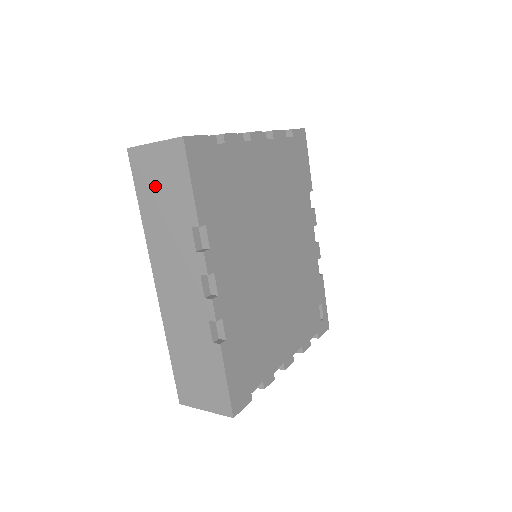
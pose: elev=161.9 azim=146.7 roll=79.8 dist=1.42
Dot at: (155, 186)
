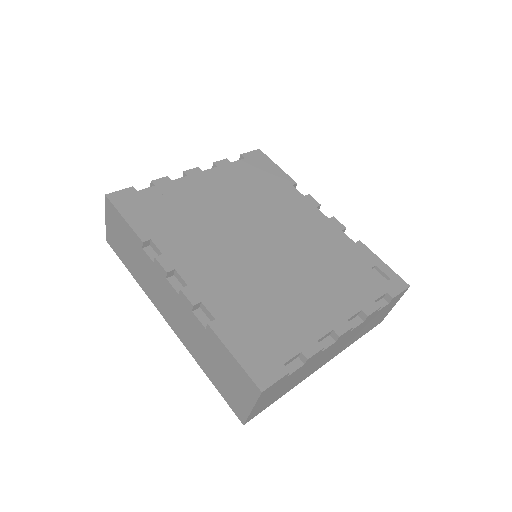
Dot at: (122, 246)
